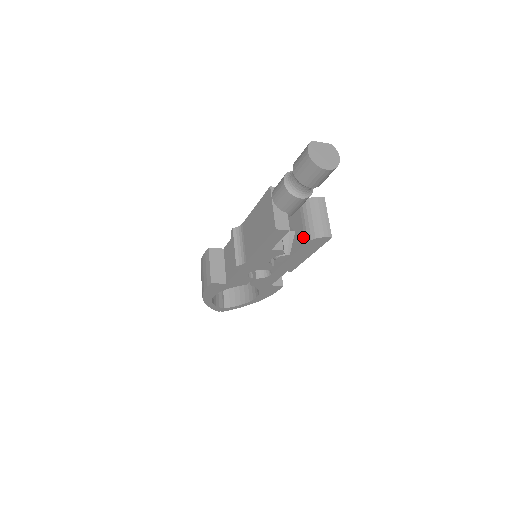
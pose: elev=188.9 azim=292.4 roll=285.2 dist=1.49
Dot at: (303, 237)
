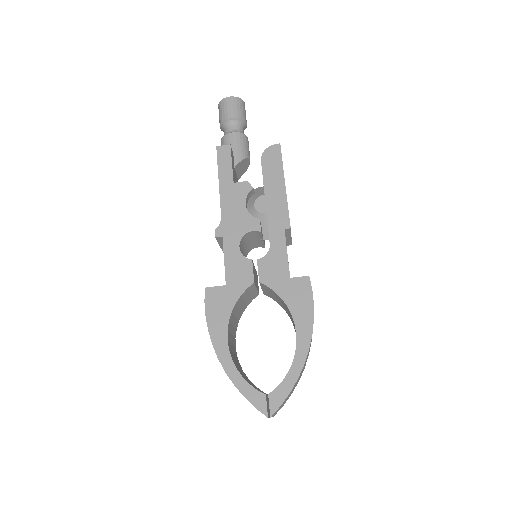
Dot at: occluded
